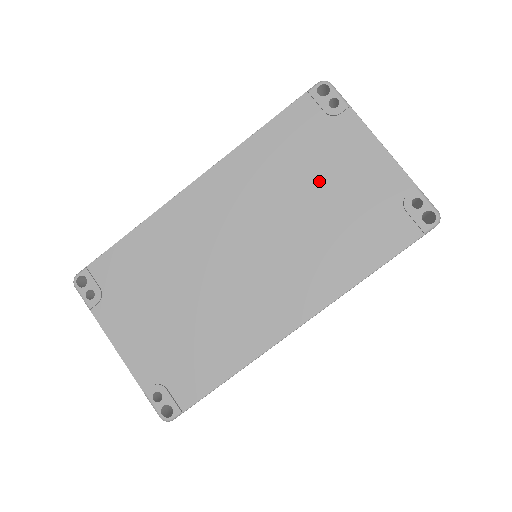
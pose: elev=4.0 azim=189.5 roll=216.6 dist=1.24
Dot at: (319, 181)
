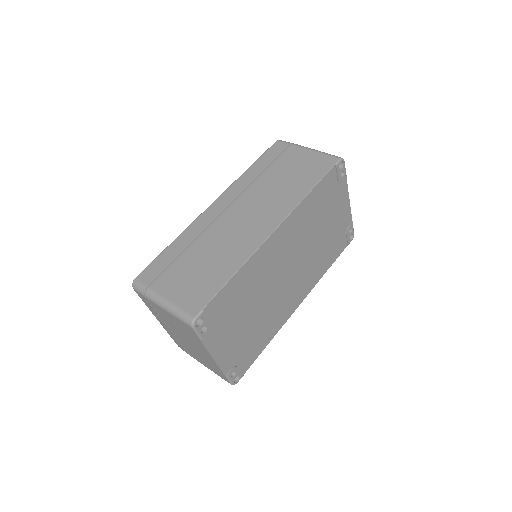
Dot at: (325, 223)
